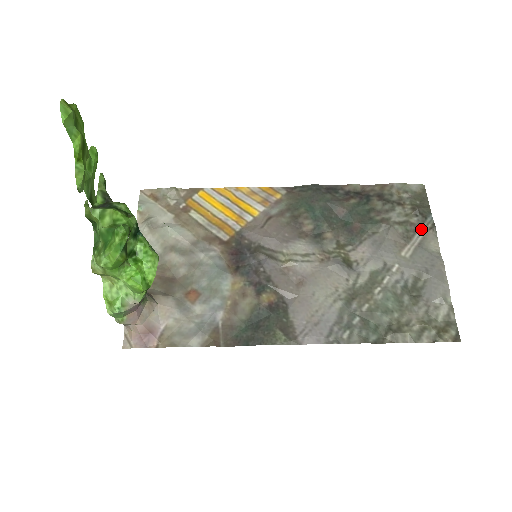
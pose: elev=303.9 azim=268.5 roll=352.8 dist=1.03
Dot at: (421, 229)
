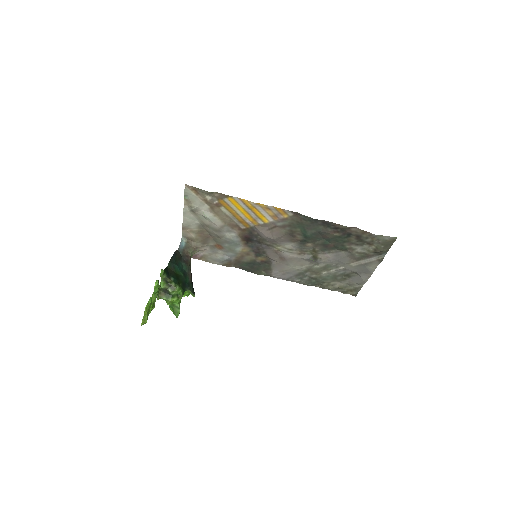
Dot at: (372, 258)
